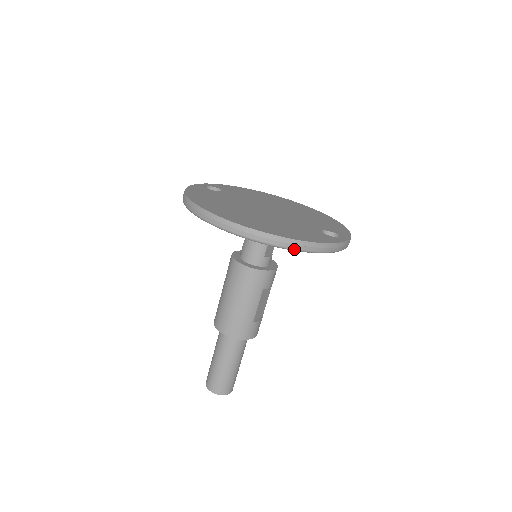
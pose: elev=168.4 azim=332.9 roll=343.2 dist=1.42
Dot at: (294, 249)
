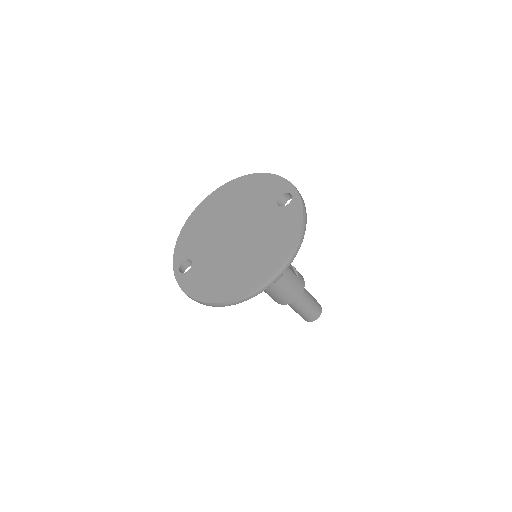
Dot at: occluded
